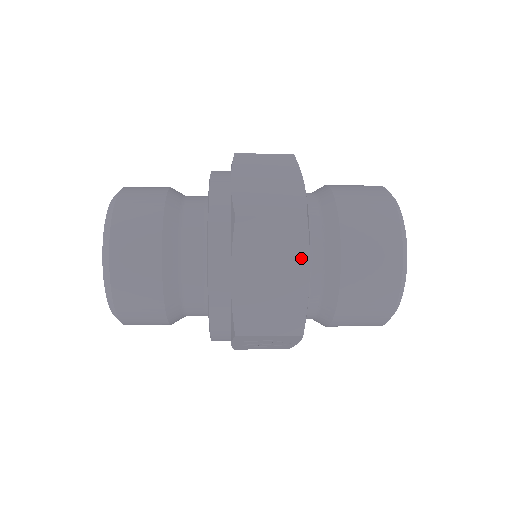
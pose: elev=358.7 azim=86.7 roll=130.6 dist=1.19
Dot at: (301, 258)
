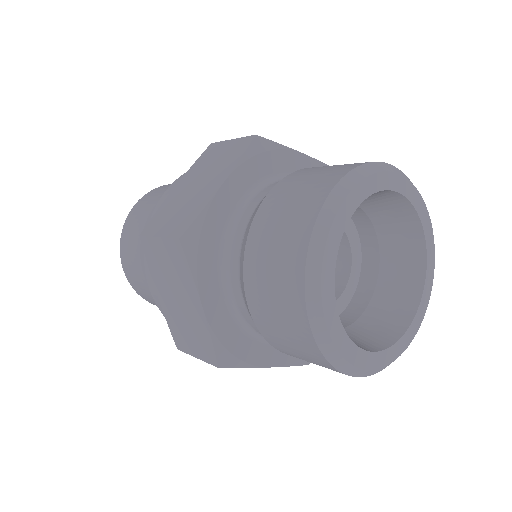
Dot at: (190, 284)
